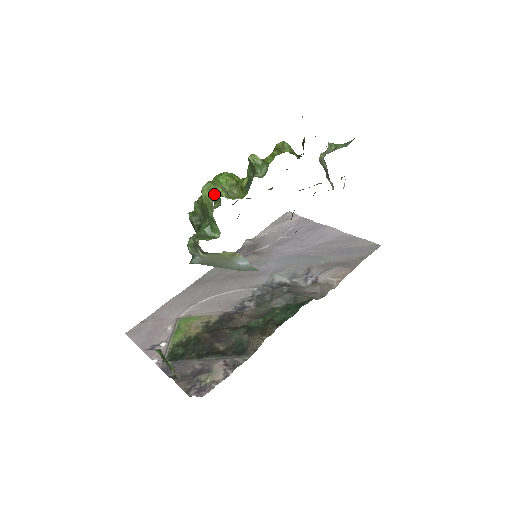
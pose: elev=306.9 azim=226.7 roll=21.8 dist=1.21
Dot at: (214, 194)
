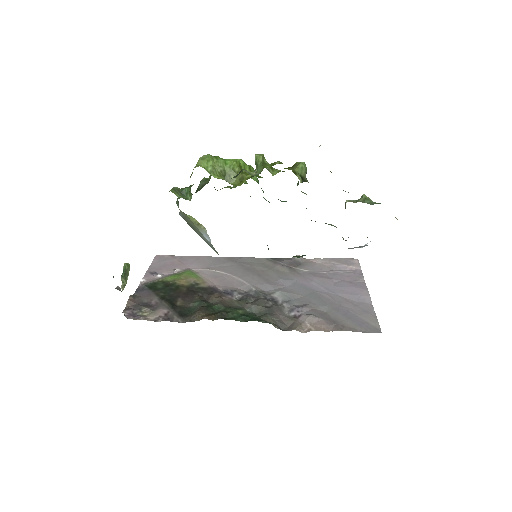
Dot at: (202, 163)
